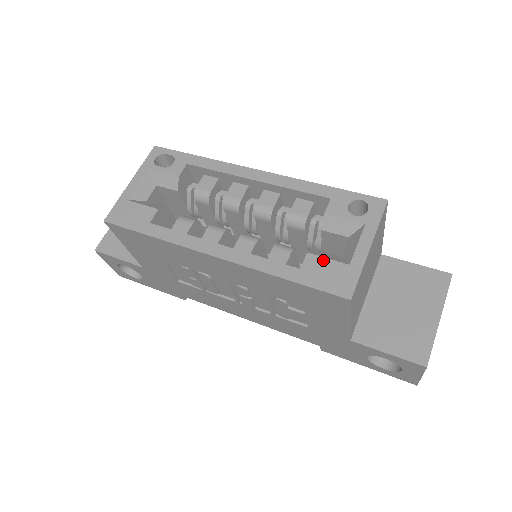
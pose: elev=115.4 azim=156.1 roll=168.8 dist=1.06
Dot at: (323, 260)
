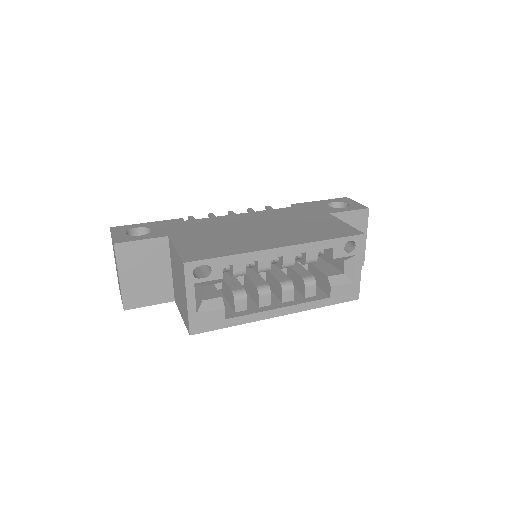
Dot at: (340, 287)
